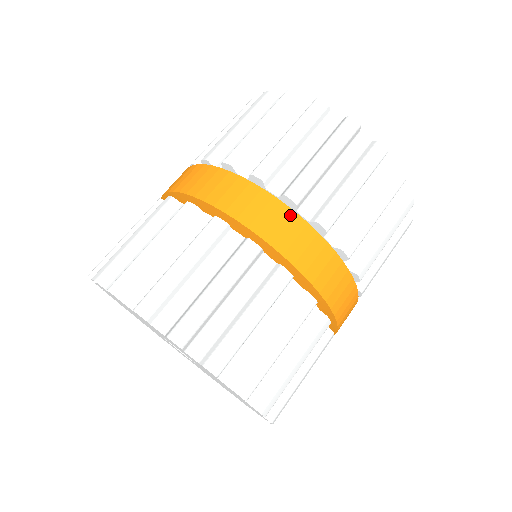
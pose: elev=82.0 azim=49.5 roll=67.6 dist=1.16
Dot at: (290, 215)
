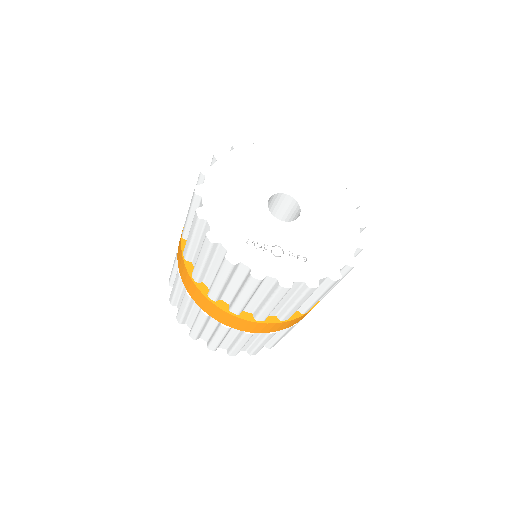
Dot at: (237, 319)
